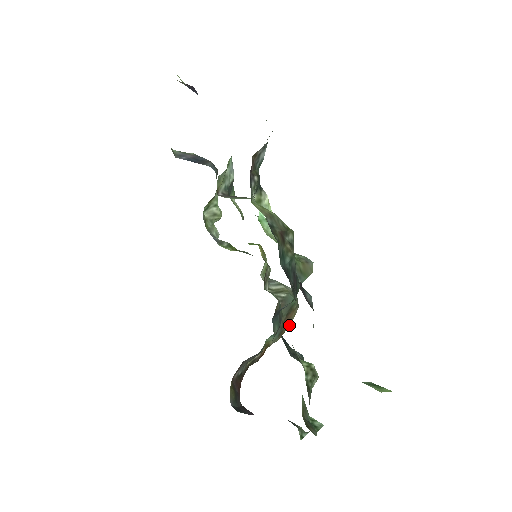
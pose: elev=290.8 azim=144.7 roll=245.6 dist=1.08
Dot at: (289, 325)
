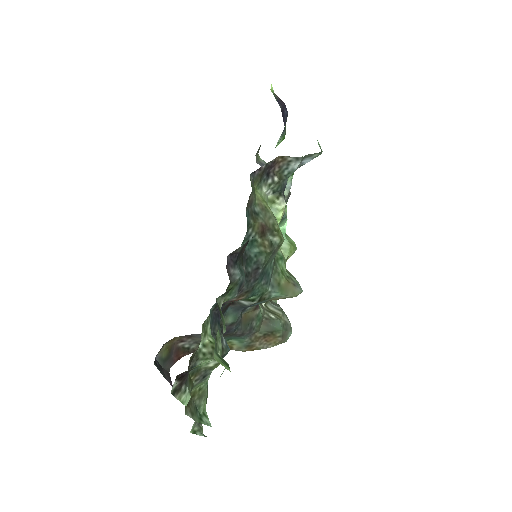
Dot at: (264, 348)
